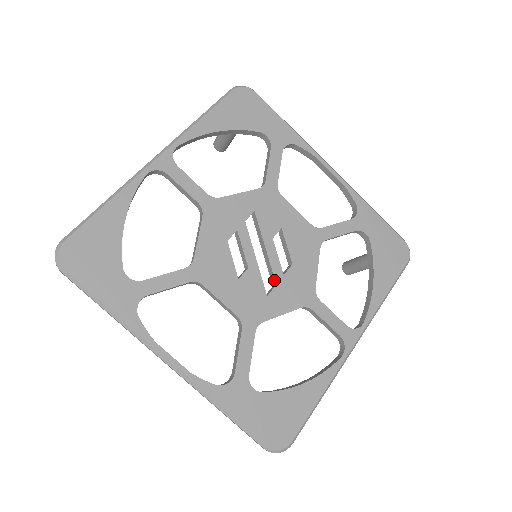
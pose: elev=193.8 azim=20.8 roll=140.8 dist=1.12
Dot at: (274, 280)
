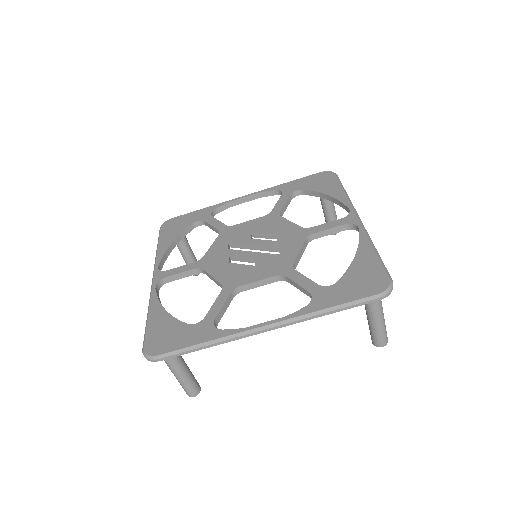
Dot at: (275, 248)
